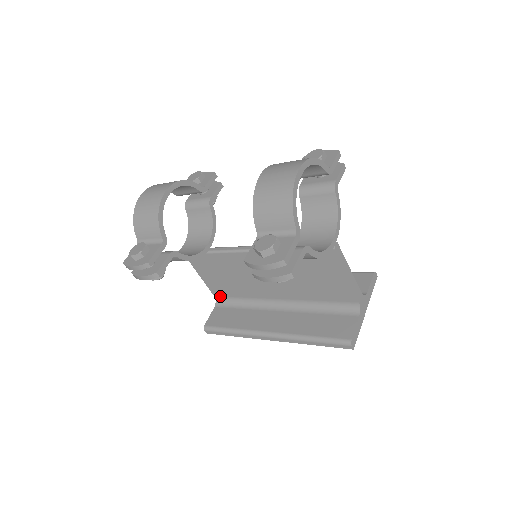
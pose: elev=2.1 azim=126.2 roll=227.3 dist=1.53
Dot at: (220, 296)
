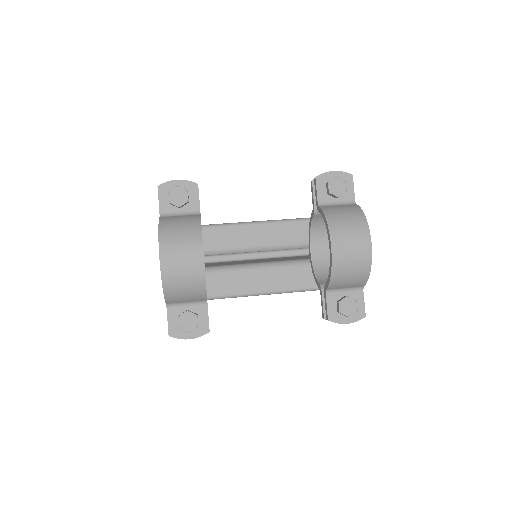
Dot at: occluded
